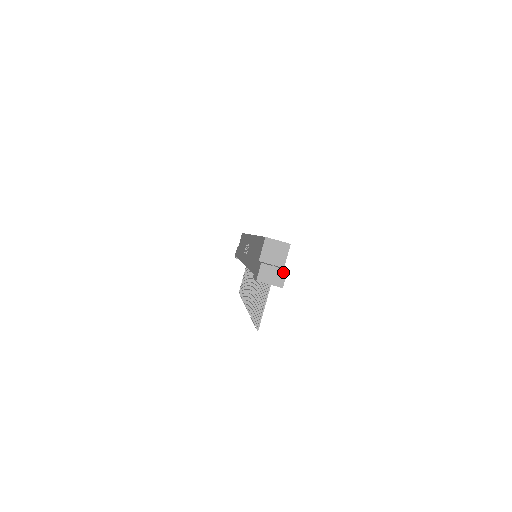
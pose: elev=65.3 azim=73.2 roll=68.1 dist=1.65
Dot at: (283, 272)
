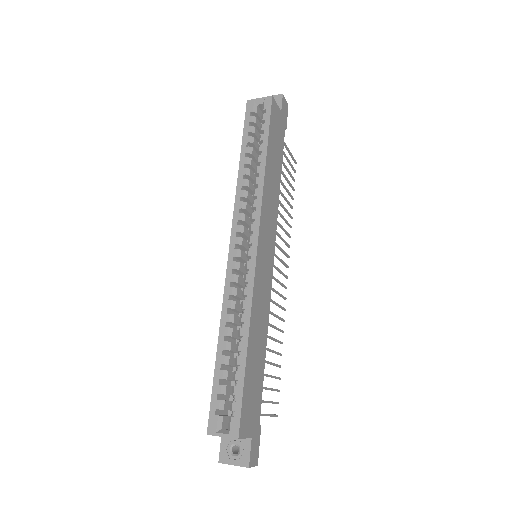
Dot at: (246, 467)
